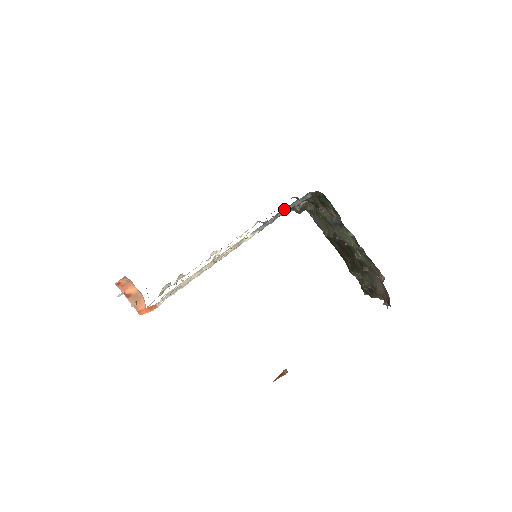
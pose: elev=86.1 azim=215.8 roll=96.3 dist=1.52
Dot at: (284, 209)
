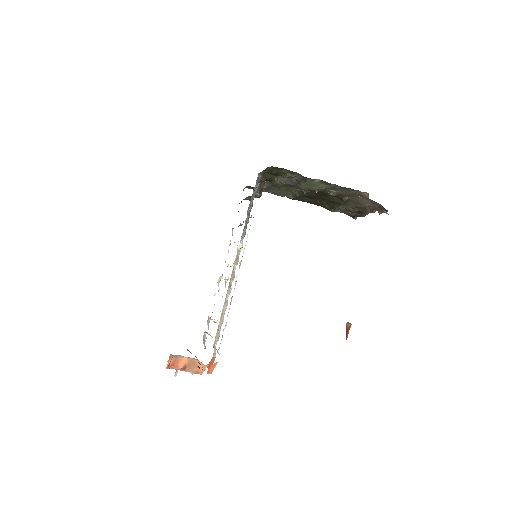
Dot at: (250, 202)
